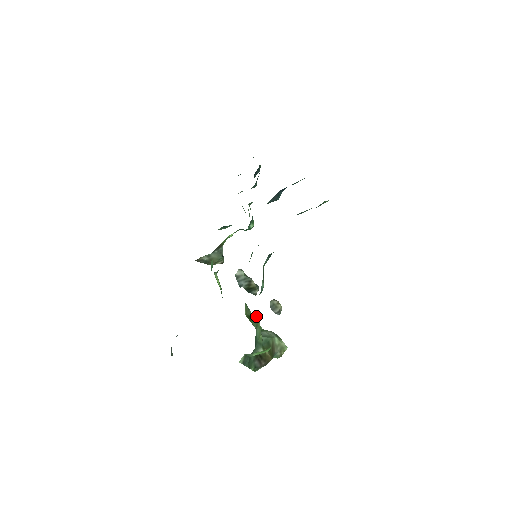
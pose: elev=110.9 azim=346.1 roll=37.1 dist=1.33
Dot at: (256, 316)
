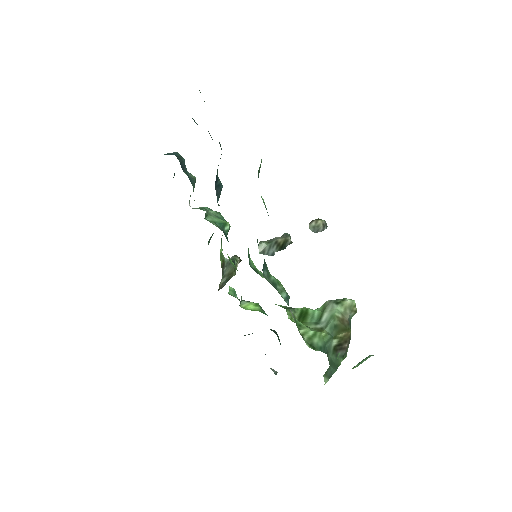
Dot at: (303, 336)
